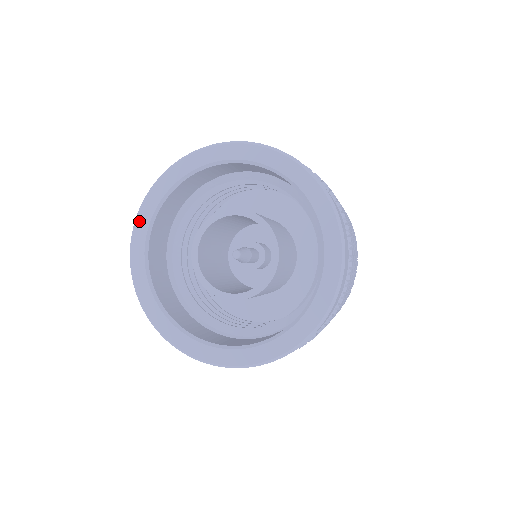
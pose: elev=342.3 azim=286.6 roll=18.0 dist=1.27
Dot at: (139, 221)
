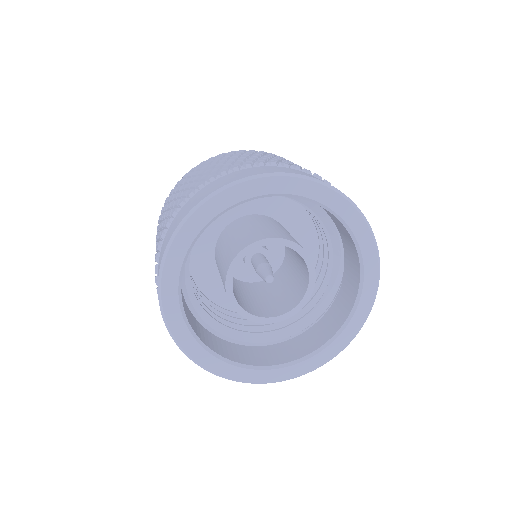
Dot at: (169, 263)
